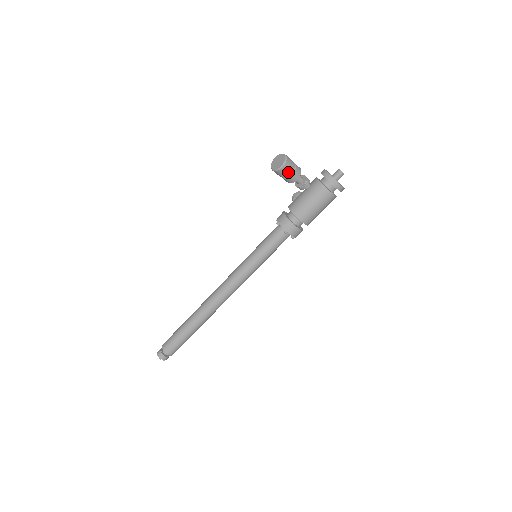
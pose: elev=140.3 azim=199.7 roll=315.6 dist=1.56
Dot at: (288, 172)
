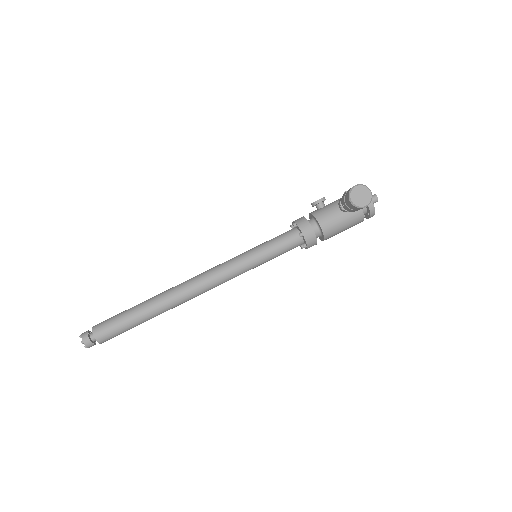
Dot at: occluded
